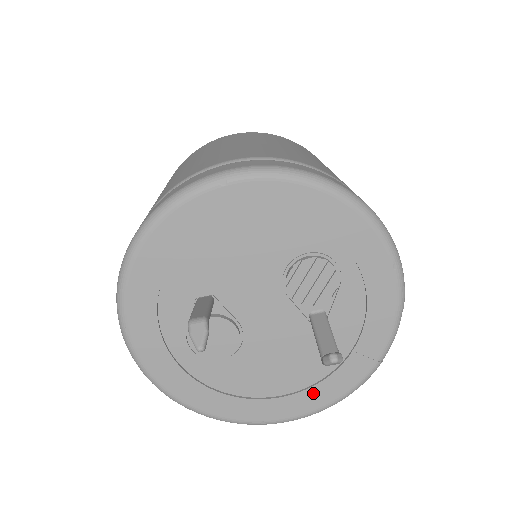
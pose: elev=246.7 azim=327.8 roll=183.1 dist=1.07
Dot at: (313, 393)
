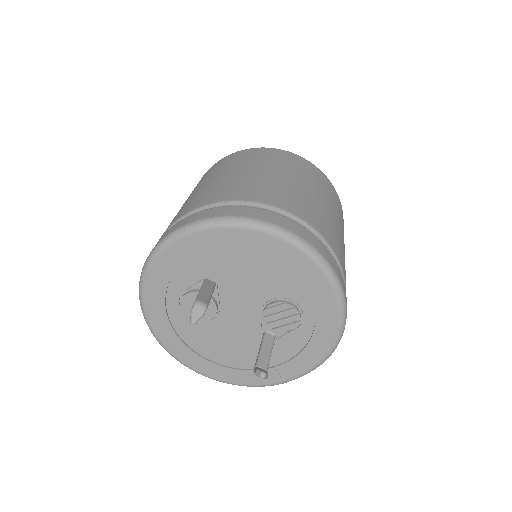
Dot at: (233, 373)
